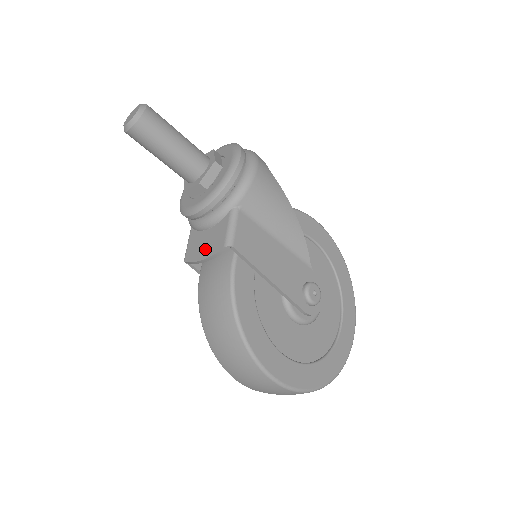
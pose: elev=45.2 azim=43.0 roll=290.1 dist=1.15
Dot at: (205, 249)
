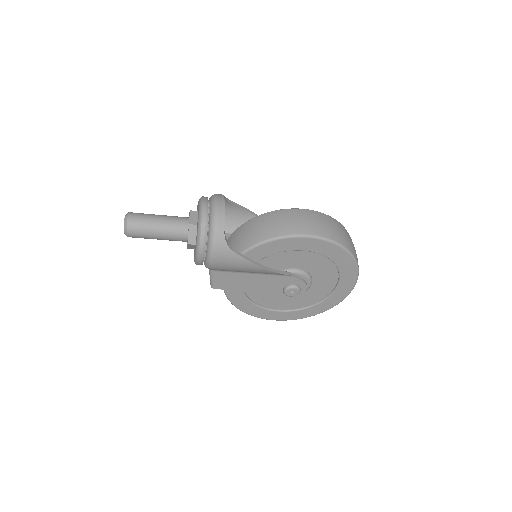
Dot at: occluded
